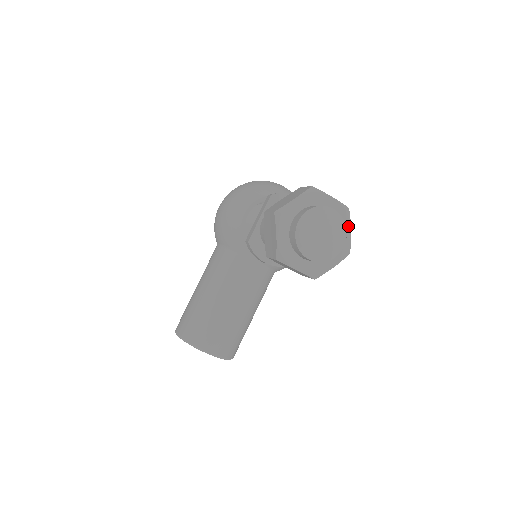
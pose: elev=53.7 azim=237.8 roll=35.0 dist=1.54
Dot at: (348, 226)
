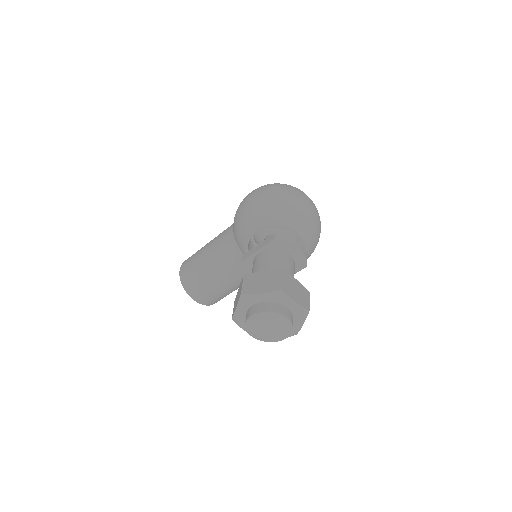
Dot at: (302, 322)
